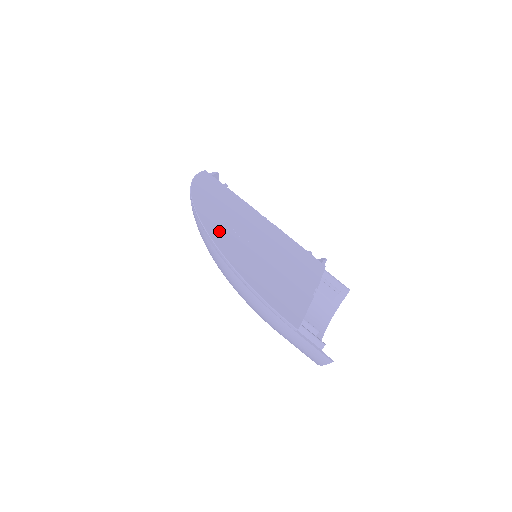
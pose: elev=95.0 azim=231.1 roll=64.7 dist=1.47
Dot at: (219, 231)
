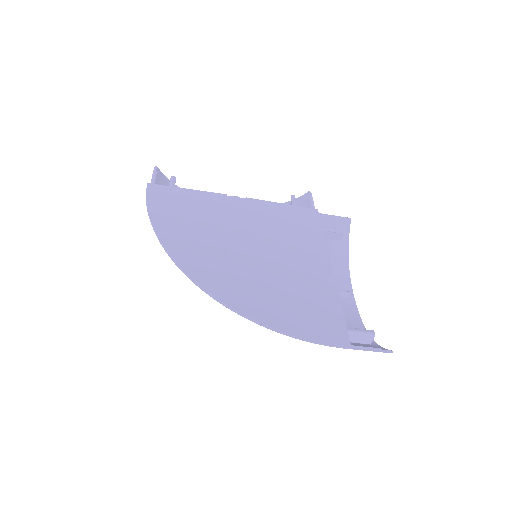
Dot at: (220, 280)
